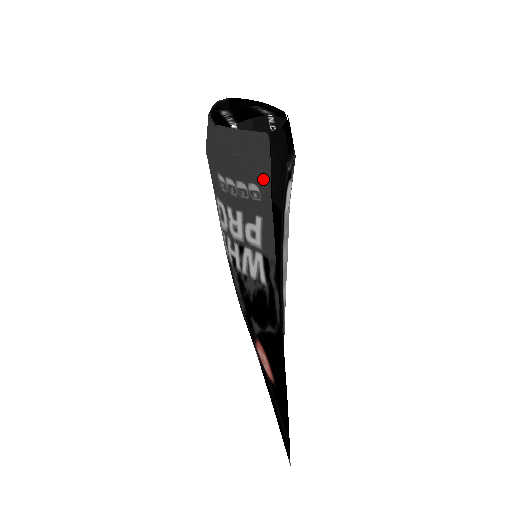
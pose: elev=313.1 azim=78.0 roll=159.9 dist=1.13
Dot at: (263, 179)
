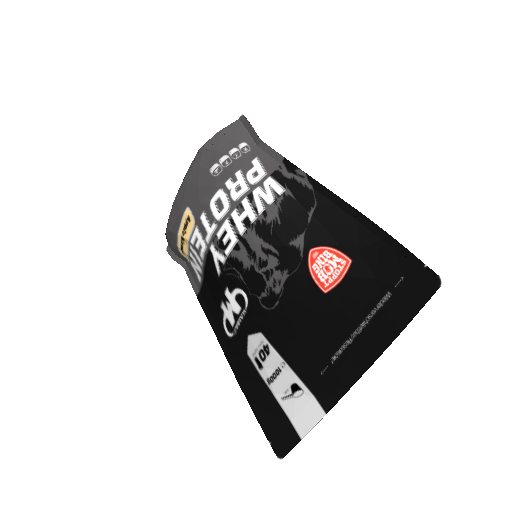
Dot at: (247, 137)
